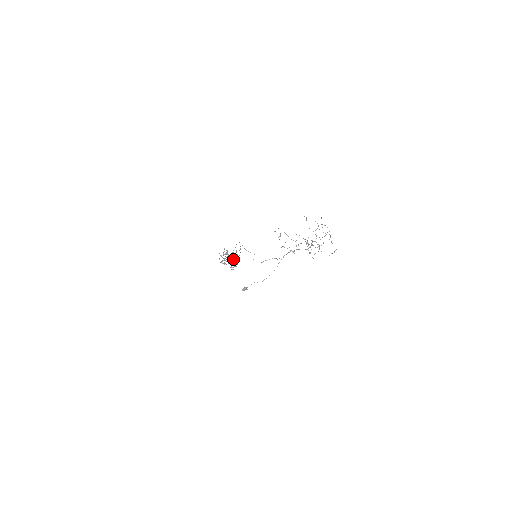
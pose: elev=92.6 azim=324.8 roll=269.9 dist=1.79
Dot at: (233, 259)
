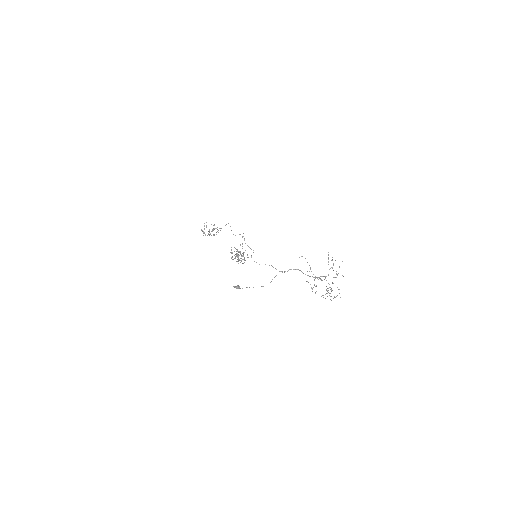
Dot at: (238, 254)
